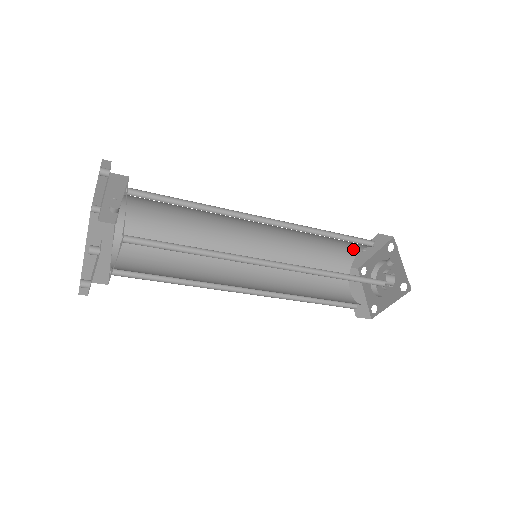
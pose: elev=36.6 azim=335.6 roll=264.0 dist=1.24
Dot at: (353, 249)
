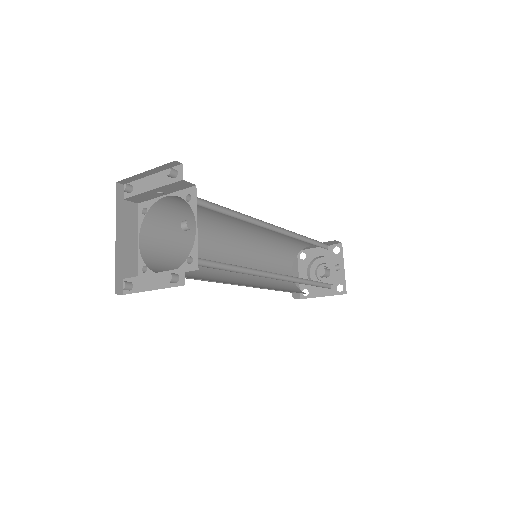
Dot at: (309, 244)
